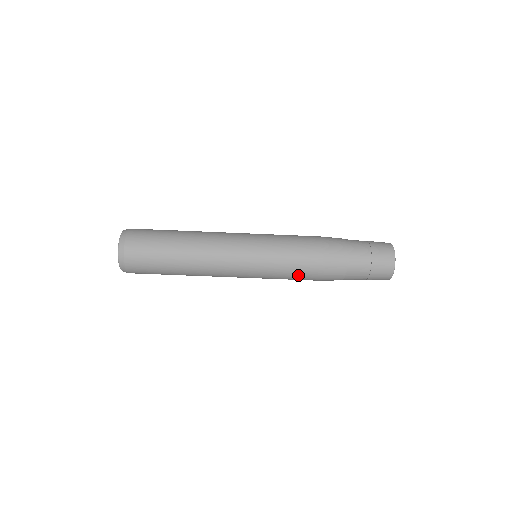
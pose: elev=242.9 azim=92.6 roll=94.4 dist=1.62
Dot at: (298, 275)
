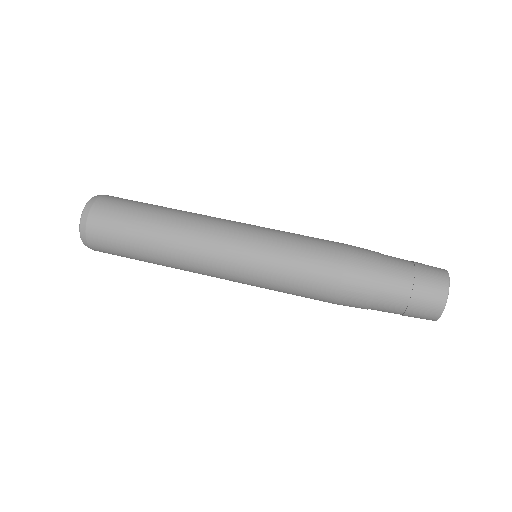
Dot at: (310, 269)
